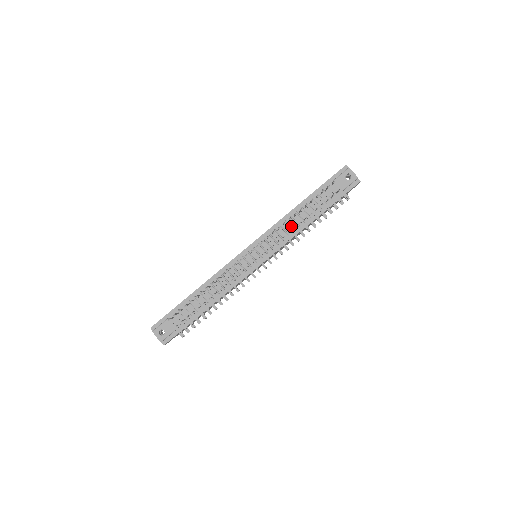
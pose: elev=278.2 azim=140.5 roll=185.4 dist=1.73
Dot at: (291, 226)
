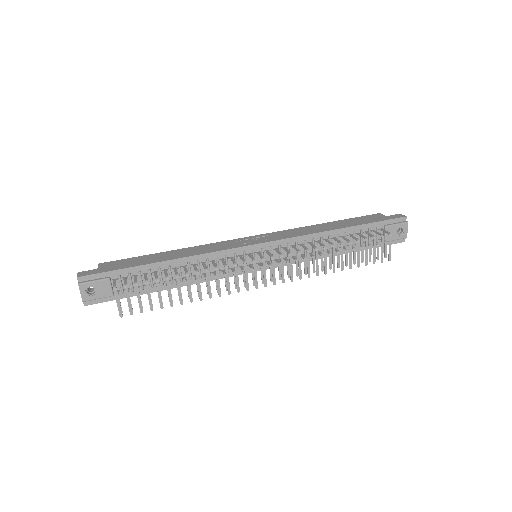
Dot at: occluded
